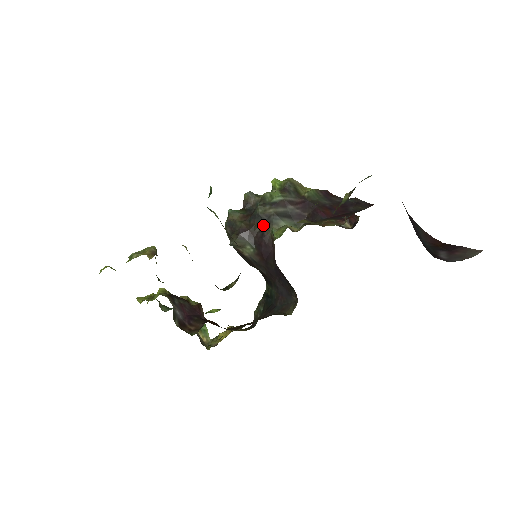
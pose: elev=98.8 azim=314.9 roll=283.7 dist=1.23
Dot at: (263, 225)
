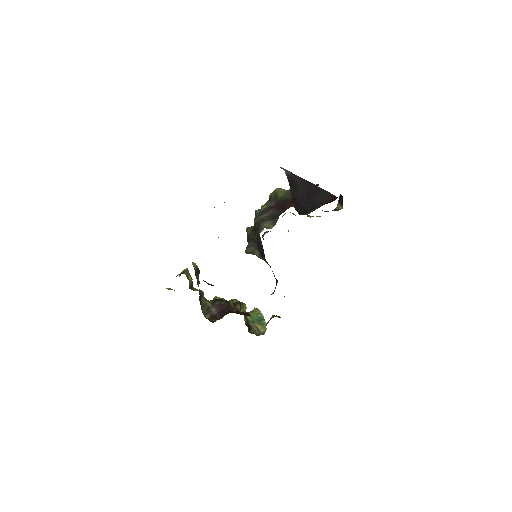
Dot at: (257, 231)
